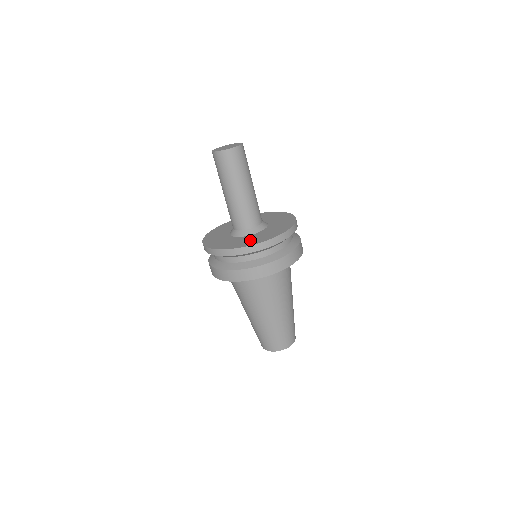
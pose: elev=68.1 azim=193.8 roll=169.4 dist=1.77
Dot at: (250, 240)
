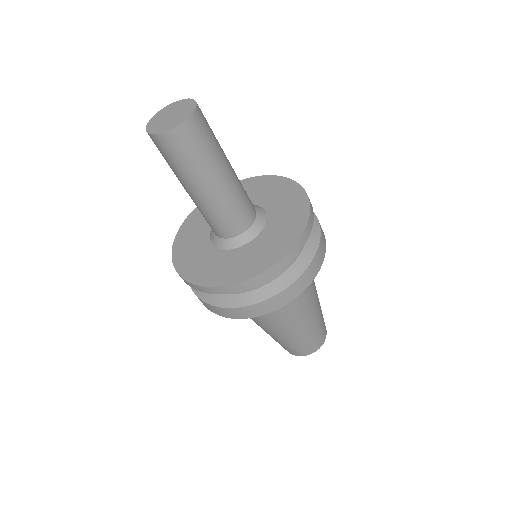
Dot at: (248, 261)
